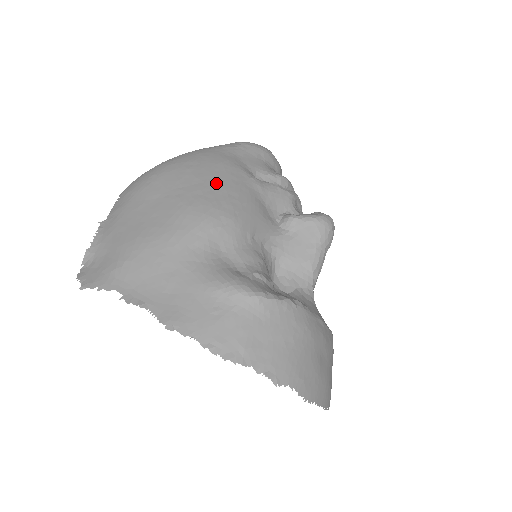
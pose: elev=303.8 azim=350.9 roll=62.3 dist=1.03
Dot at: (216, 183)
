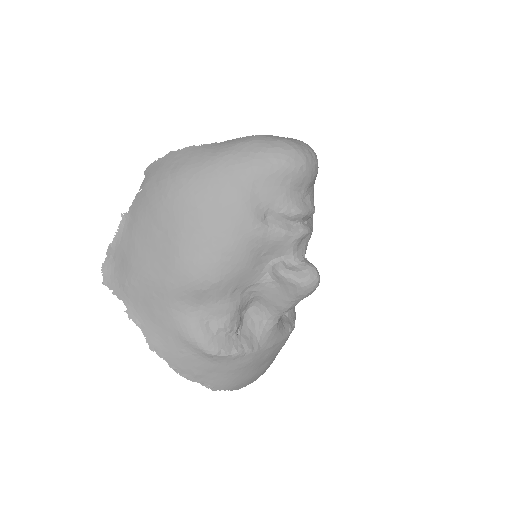
Dot at: (215, 238)
